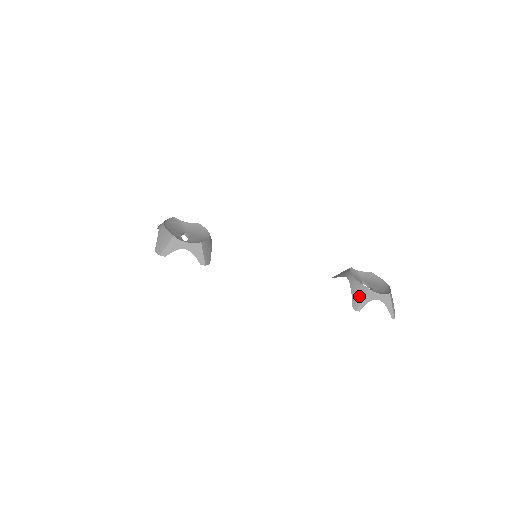
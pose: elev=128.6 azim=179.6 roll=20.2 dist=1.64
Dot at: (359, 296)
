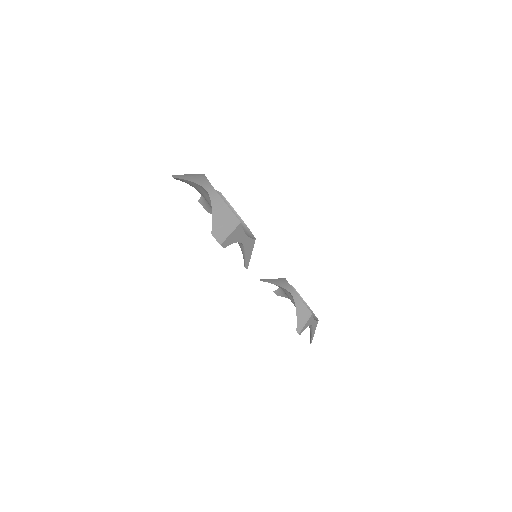
Dot at: (304, 319)
